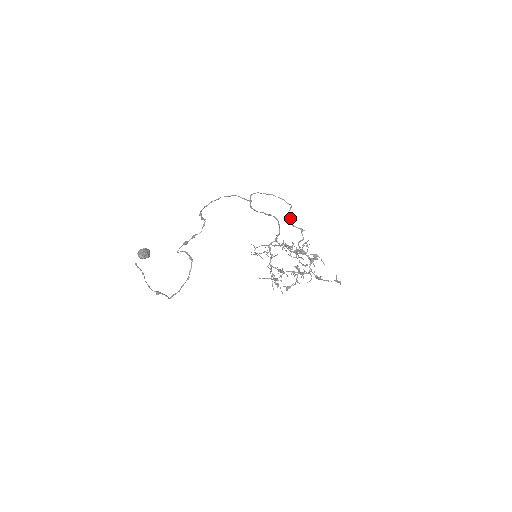
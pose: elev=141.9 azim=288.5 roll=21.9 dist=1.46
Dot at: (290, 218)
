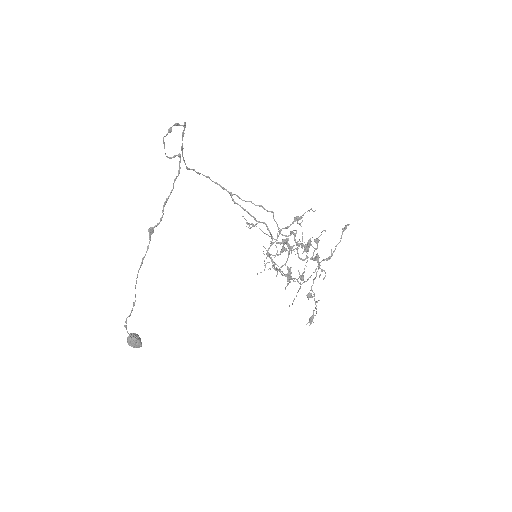
Dot at: (277, 225)
